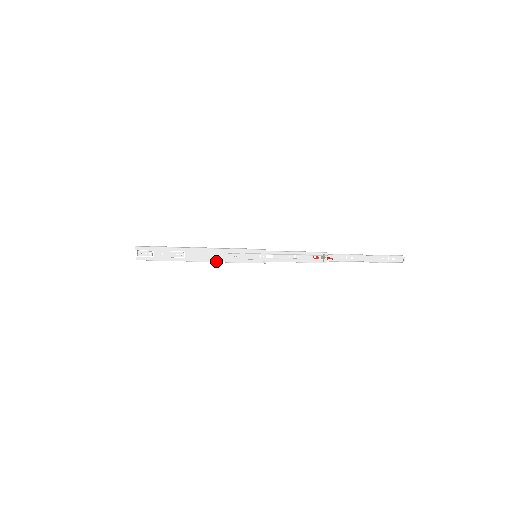
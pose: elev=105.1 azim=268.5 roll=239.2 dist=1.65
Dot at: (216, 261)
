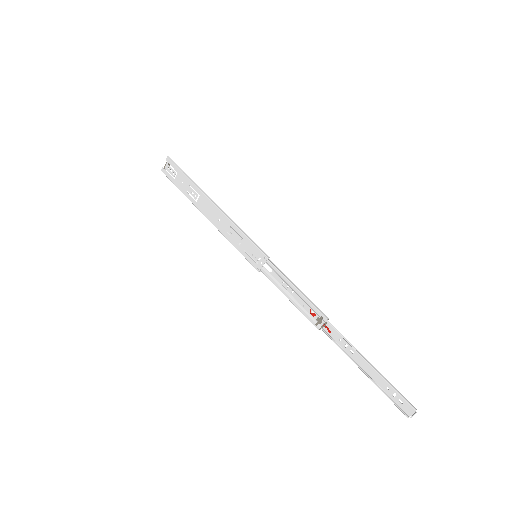
Dot at: (218, 228)
